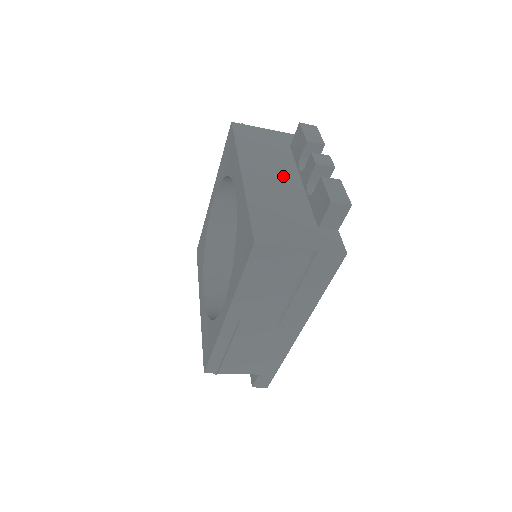
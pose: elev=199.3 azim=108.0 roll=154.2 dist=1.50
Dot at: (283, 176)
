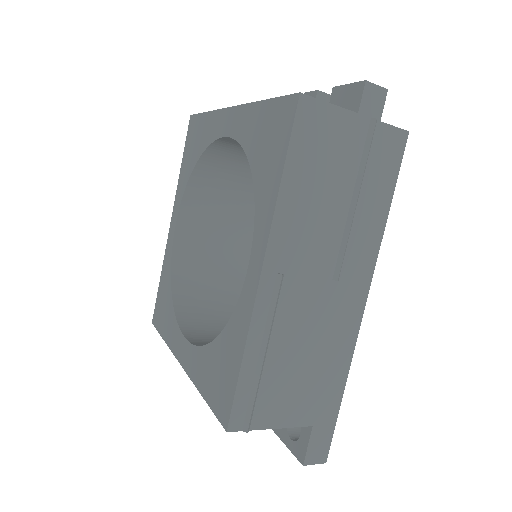
Dot at: occluded
